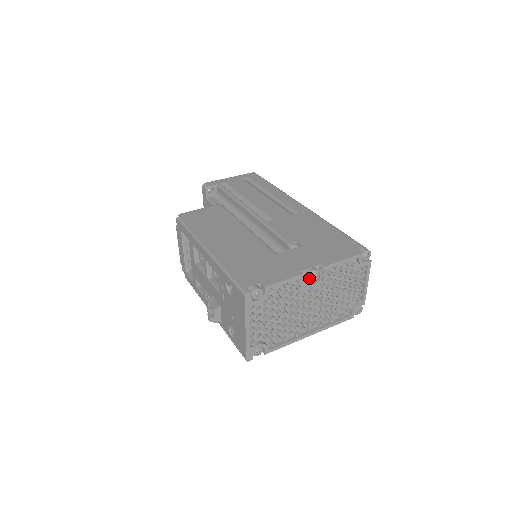
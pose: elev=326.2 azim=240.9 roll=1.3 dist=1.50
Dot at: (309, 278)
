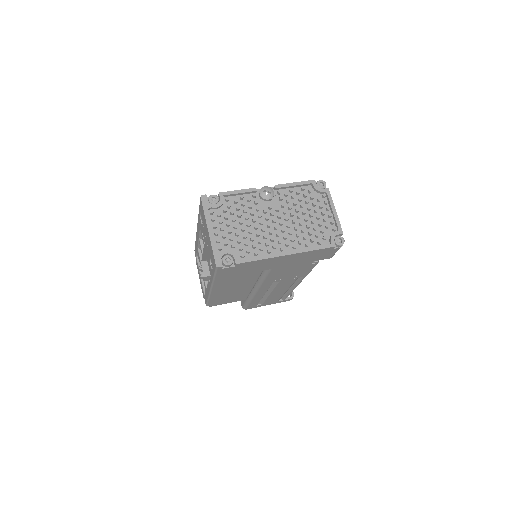
Dot at: (262, 191)
